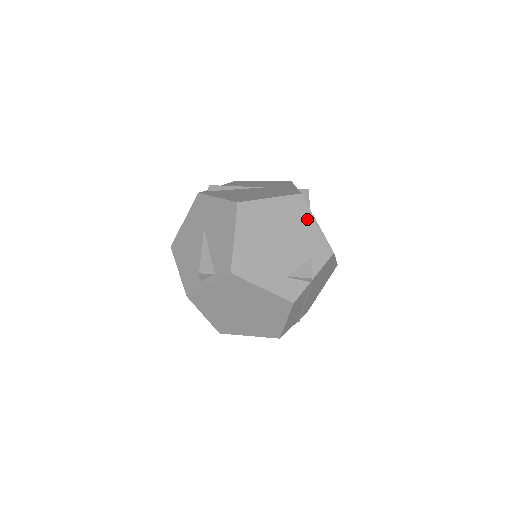
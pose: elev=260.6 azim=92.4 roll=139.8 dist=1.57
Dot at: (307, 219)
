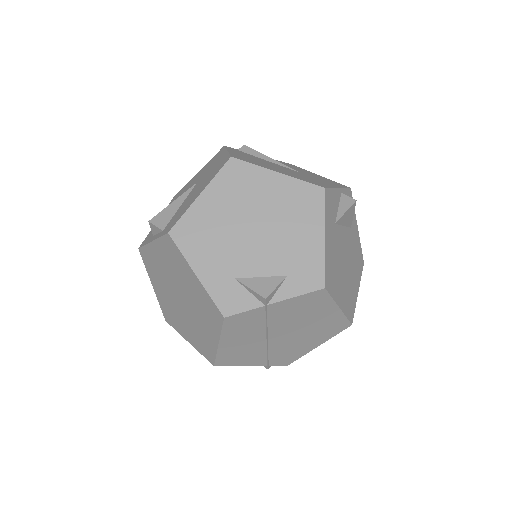
Dot at: (313, 224)
